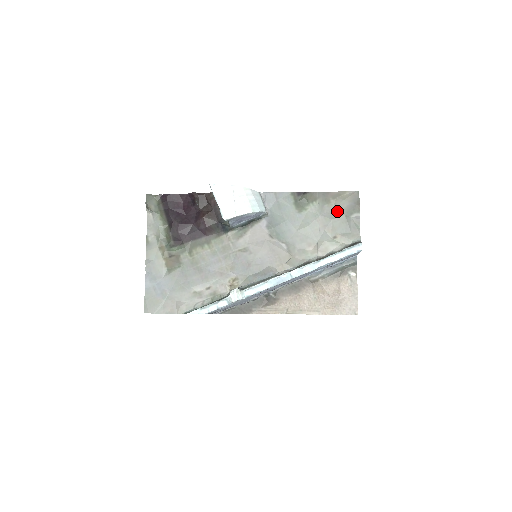
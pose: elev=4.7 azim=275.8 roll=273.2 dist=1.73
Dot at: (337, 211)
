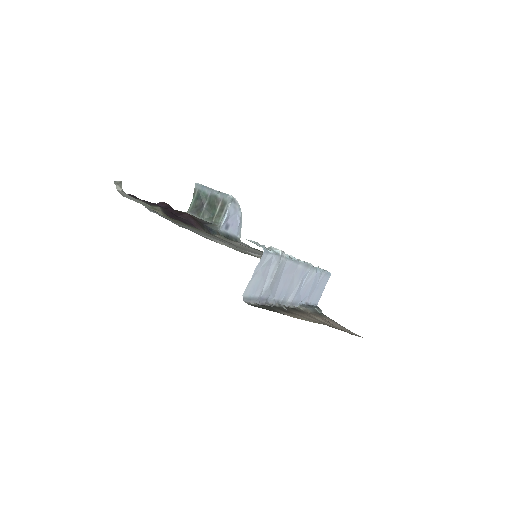
Dot at: occluded
